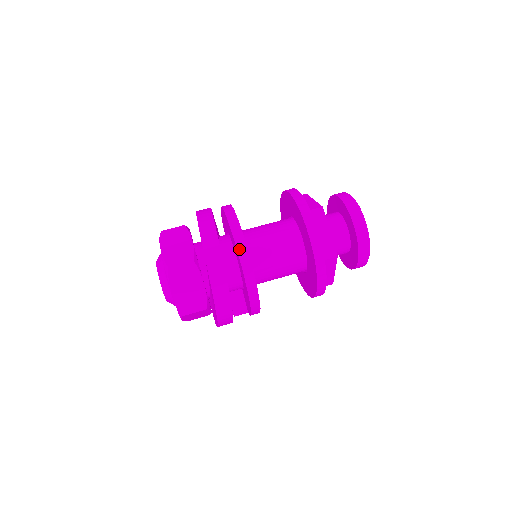
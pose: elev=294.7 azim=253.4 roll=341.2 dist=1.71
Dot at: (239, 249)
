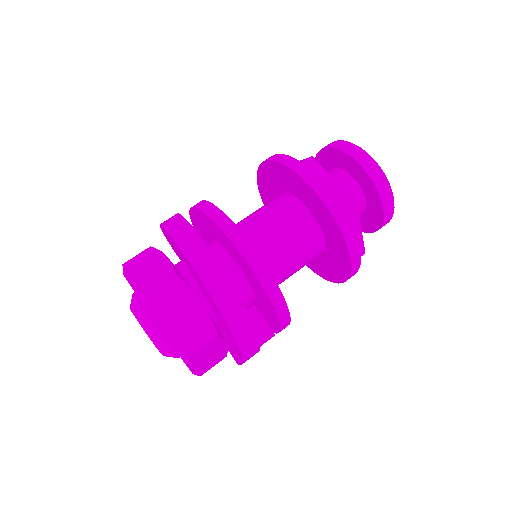
Dot at: (229, 235)
